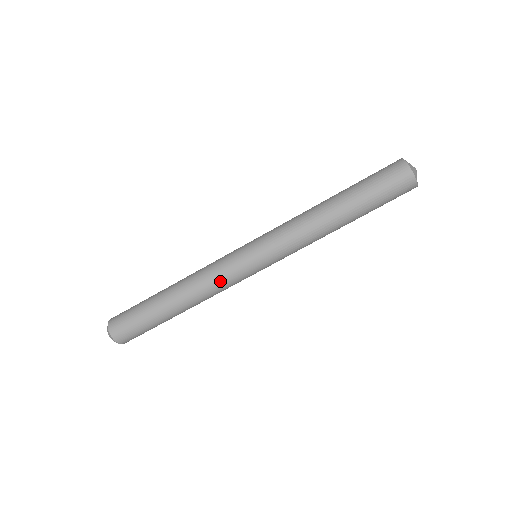
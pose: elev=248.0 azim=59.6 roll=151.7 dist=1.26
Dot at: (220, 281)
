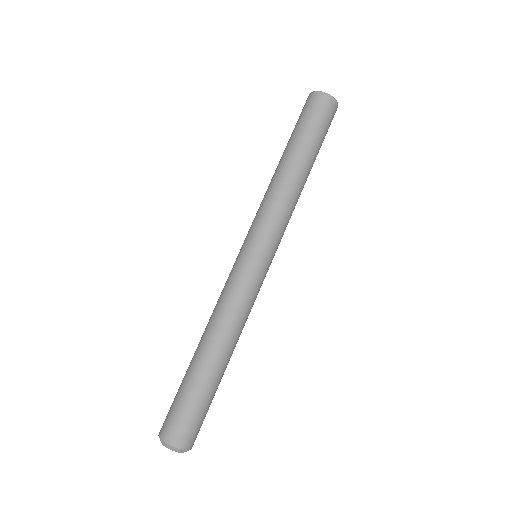
Dot at: (245, 300)
